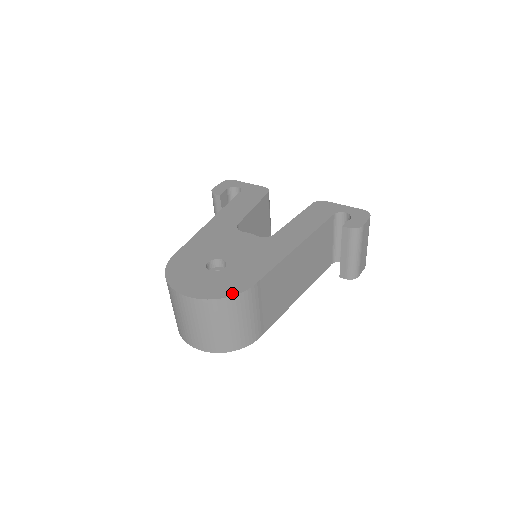
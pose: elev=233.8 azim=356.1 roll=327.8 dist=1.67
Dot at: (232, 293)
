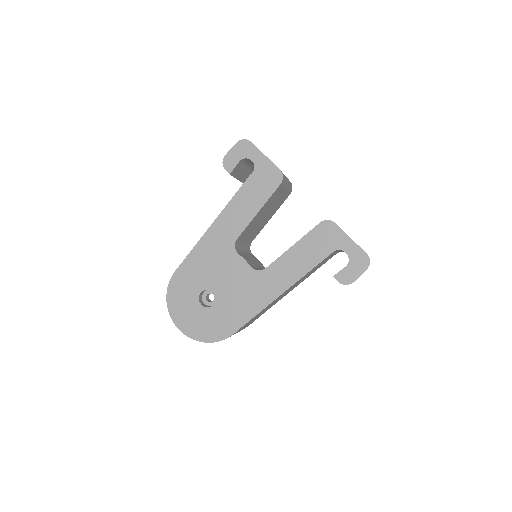
Dot at: (213, 340)
